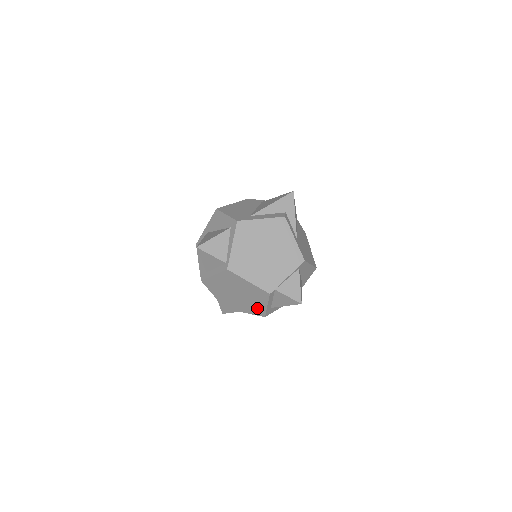
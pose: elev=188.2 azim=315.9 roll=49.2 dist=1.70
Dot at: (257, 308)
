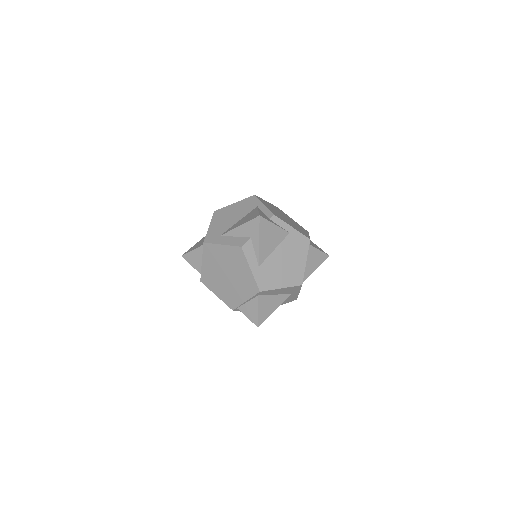
Dot at: occluded
